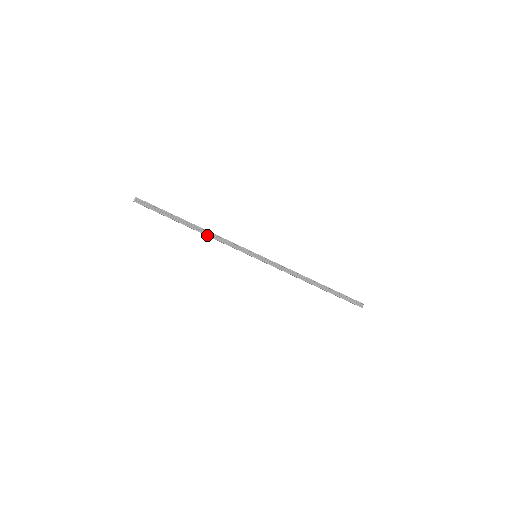
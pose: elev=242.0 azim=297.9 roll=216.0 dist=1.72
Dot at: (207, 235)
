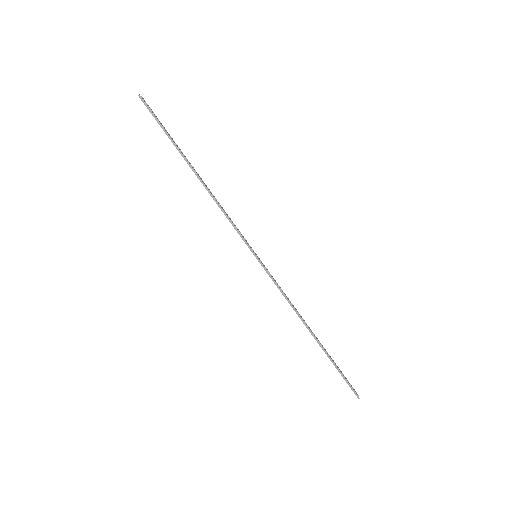
Dot at: (210, 192)
